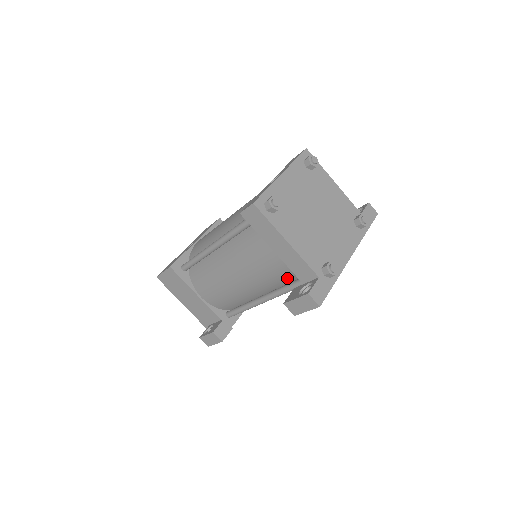
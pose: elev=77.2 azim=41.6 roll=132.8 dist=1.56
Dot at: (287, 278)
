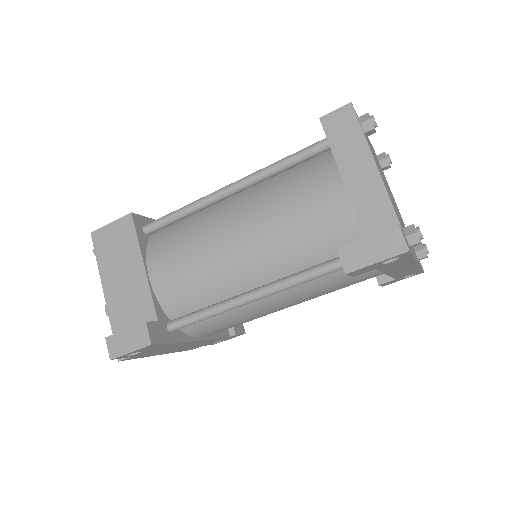
Dot at: (328, 249)
